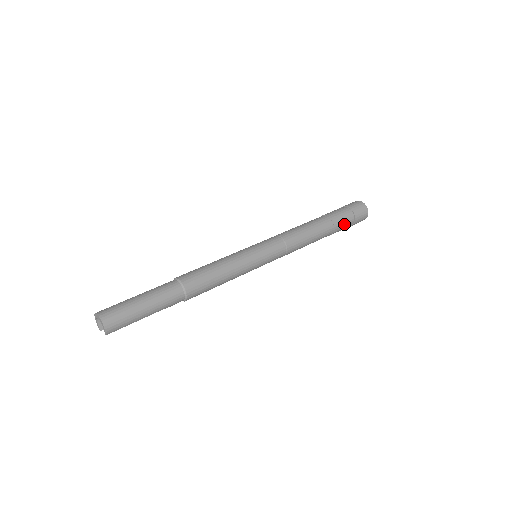
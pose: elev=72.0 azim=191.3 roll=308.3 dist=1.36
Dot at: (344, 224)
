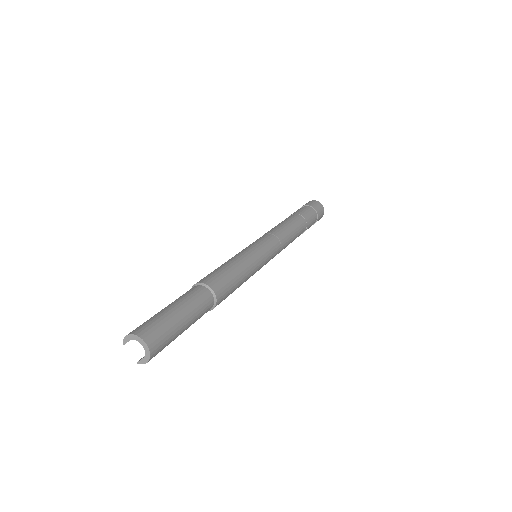
Dot at: occluded
